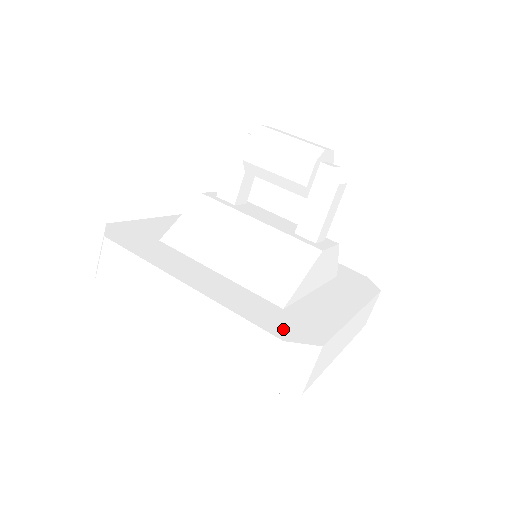
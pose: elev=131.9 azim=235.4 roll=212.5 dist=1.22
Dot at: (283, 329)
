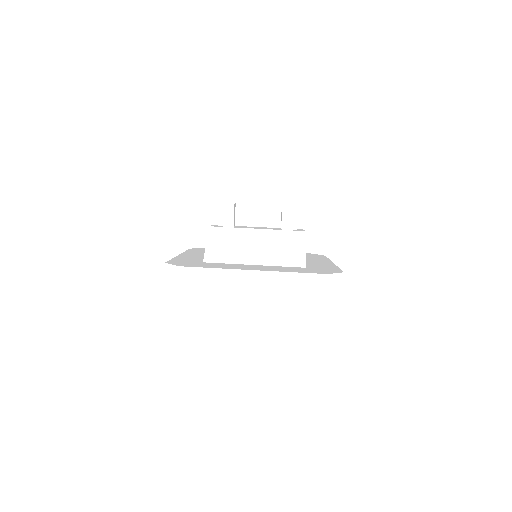
Dot at: (320, 272)
